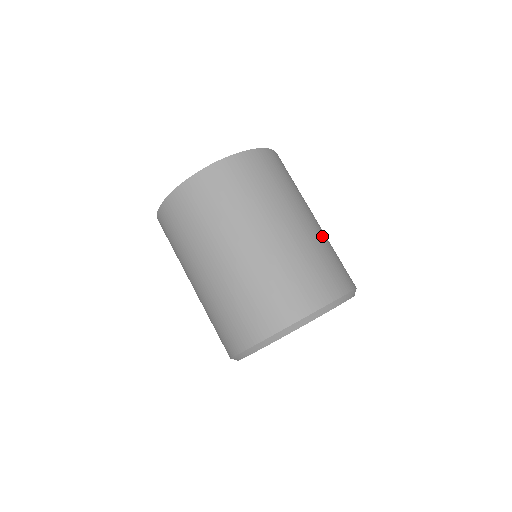
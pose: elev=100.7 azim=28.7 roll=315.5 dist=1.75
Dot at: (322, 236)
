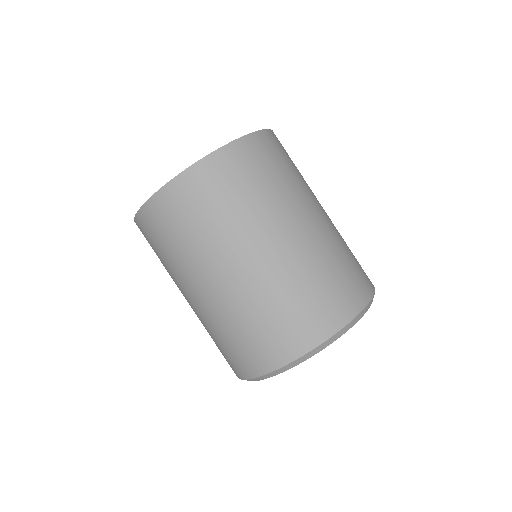
Dot at: (321, 245)
